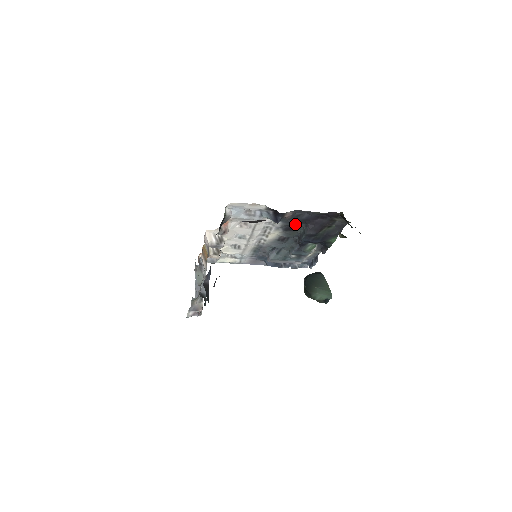
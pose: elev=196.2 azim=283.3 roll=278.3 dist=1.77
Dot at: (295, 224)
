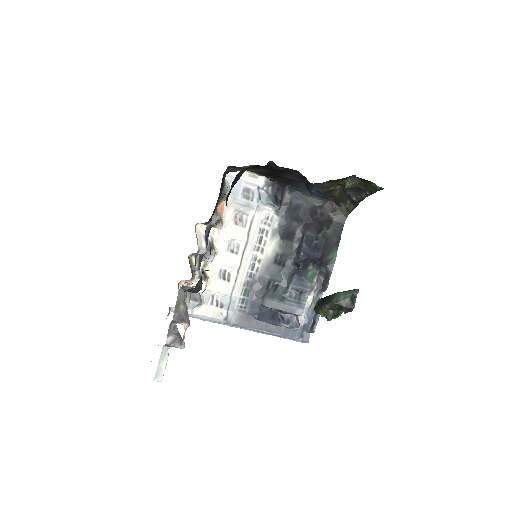
Dot at: (292, 227)
